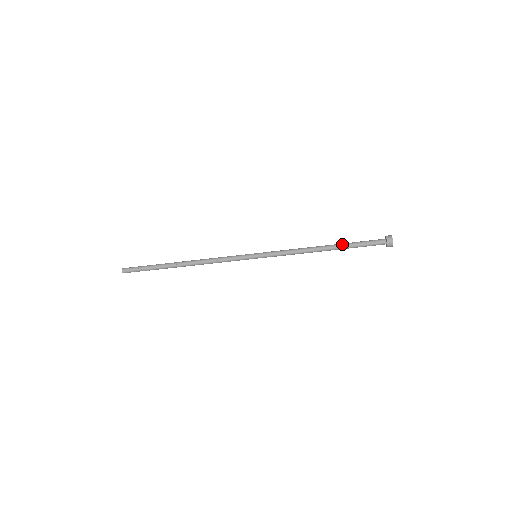
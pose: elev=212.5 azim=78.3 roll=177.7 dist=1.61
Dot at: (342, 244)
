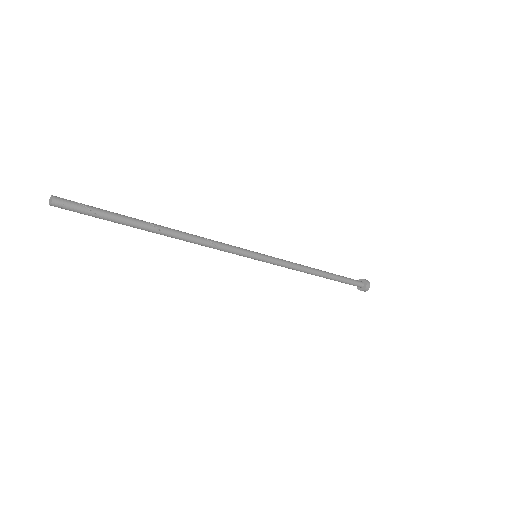
Dot at: (334, 274)
